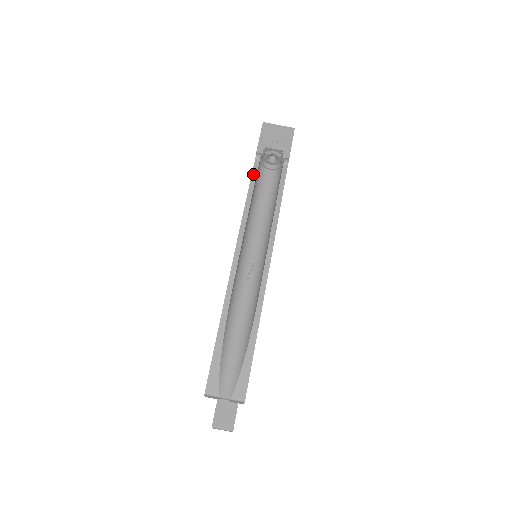
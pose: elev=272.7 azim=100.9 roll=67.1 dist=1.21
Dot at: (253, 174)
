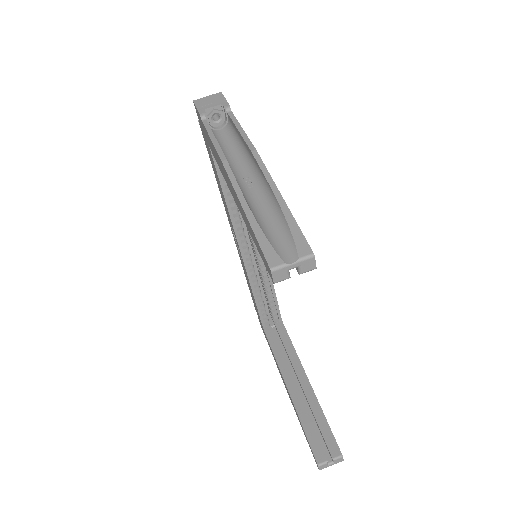
Dot at: (206, 127)
